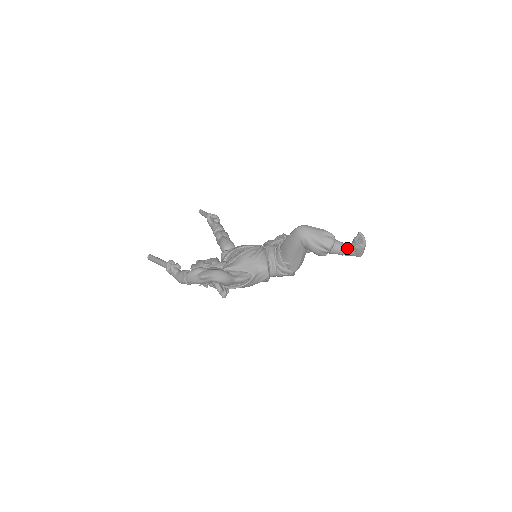
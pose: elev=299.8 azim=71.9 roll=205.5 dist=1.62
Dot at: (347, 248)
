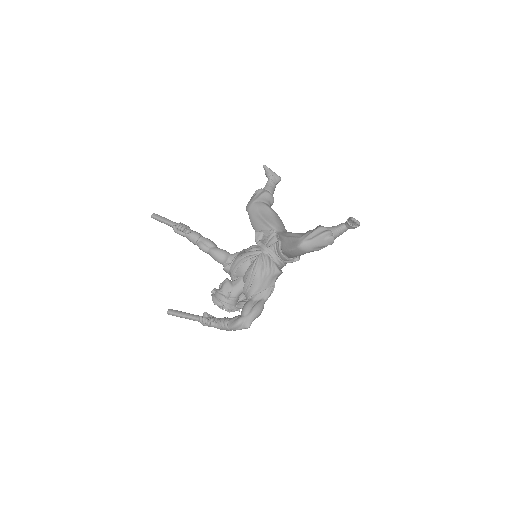
Dot at: (343, 231)
